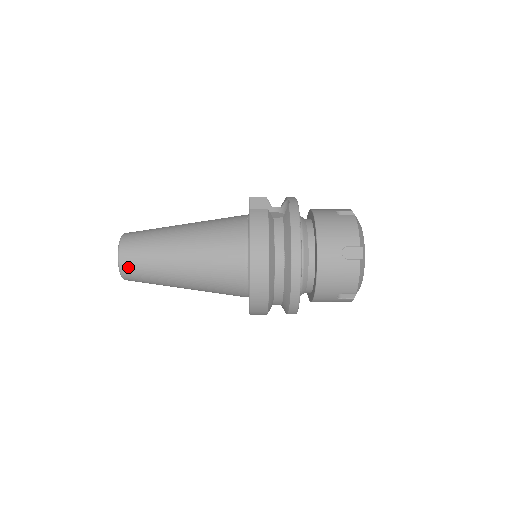
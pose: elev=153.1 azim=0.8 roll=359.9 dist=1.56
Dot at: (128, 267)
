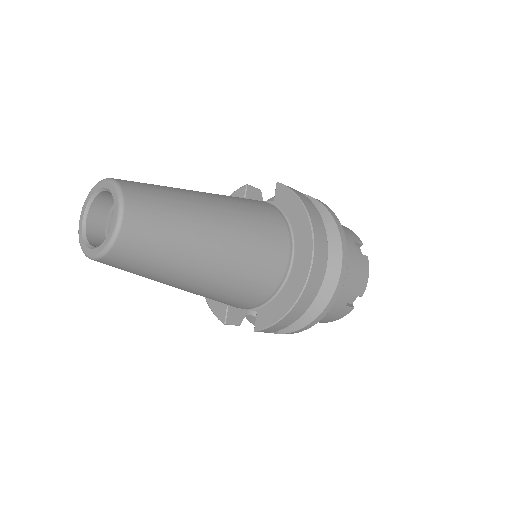
Dot at: (138, 220)
